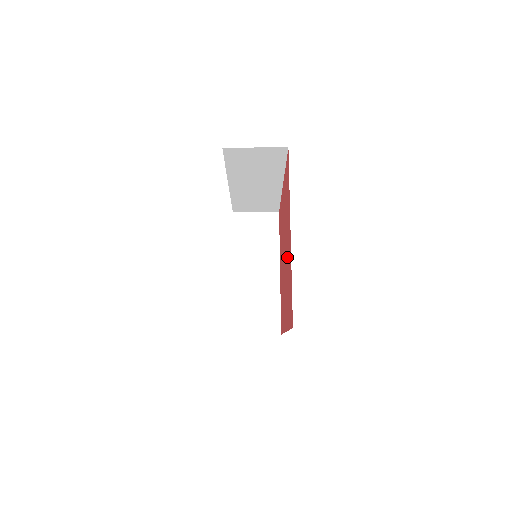
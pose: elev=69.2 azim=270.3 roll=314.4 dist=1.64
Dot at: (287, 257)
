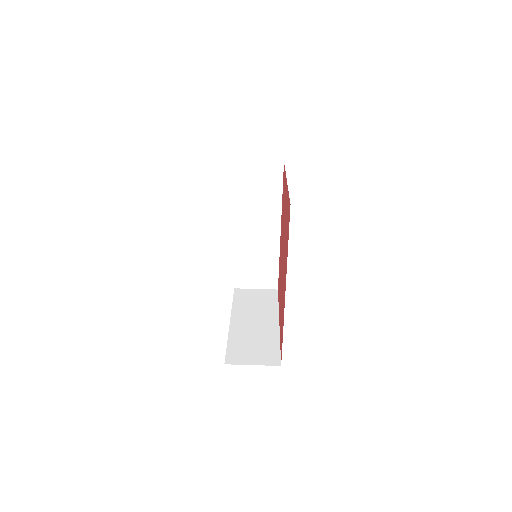
Dot at: occluded
